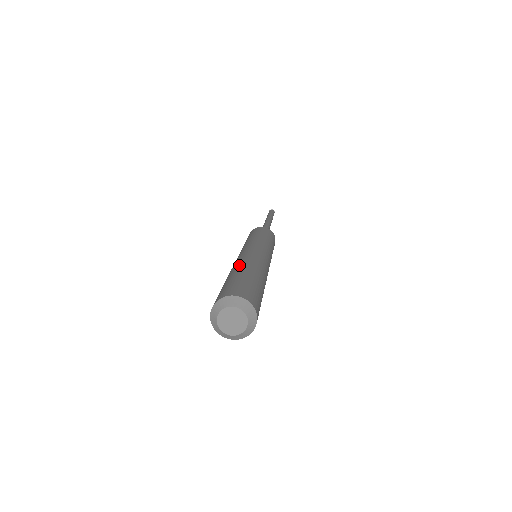
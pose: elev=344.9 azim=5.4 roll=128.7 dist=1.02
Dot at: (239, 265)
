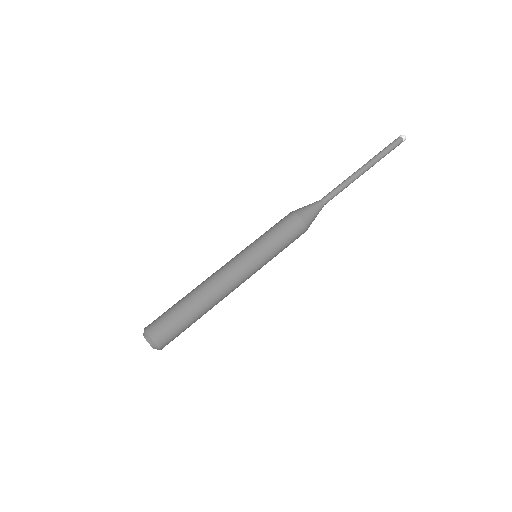
Dot at: (198, 294)
